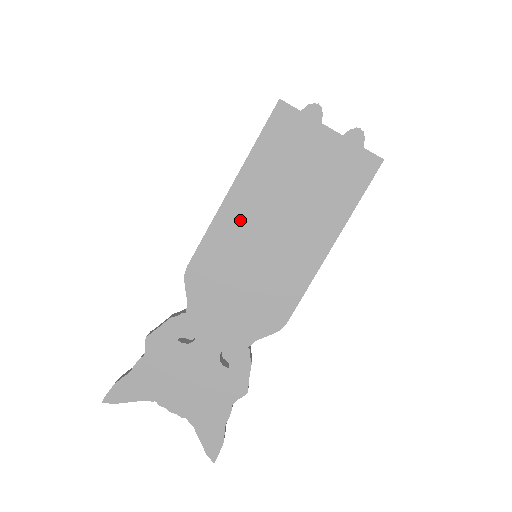
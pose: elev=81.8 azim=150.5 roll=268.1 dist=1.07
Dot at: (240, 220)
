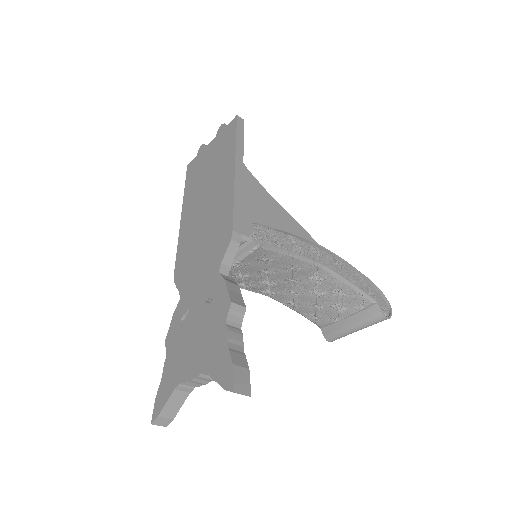
Dot at: (189, 222)
